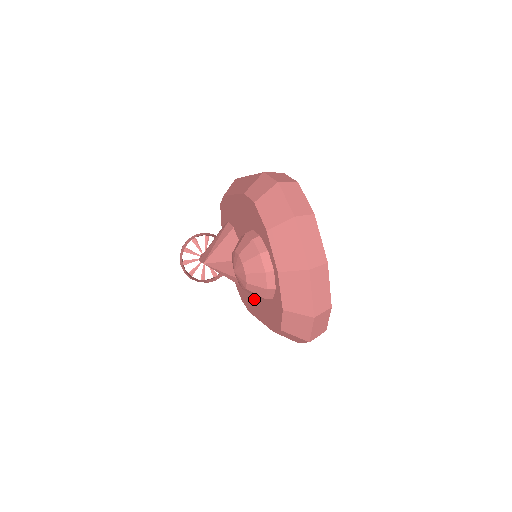
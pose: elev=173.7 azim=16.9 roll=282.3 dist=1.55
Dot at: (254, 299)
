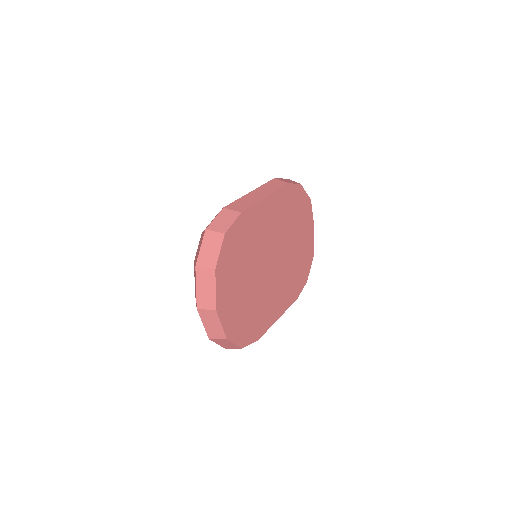
Dot at: occluded
